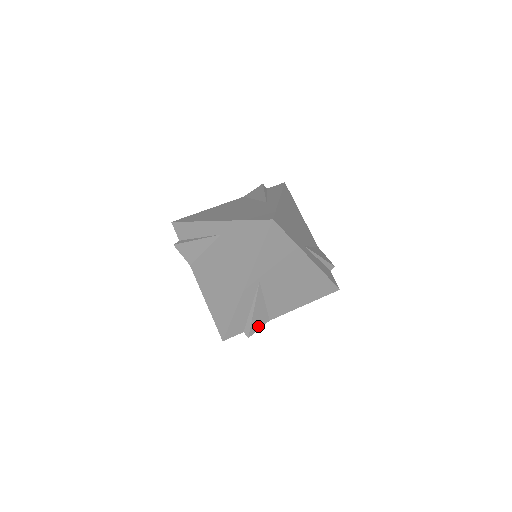
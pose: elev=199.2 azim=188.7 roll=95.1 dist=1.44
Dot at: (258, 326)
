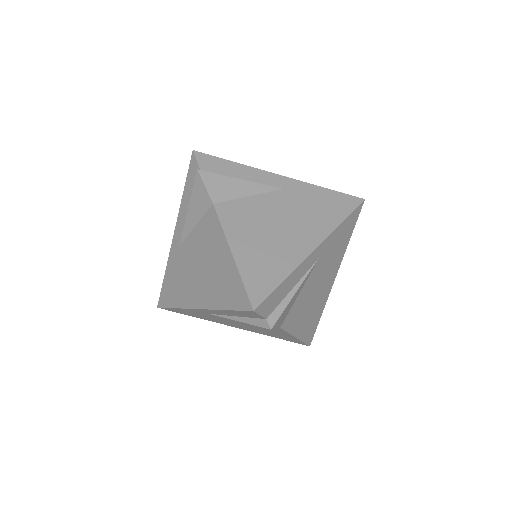
Dot at: (279, 322)
